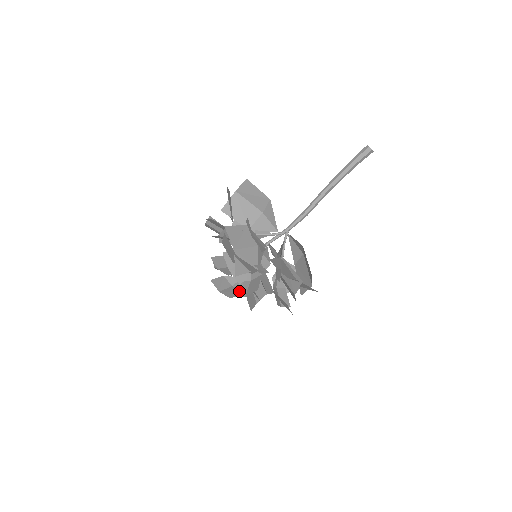
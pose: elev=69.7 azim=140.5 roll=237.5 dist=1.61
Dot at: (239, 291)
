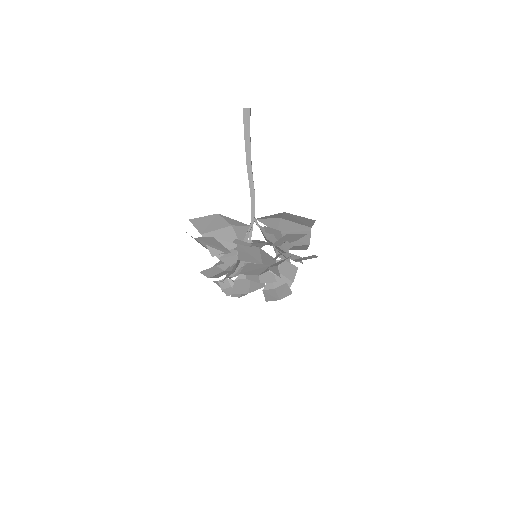
Dot at: (285, 285)
